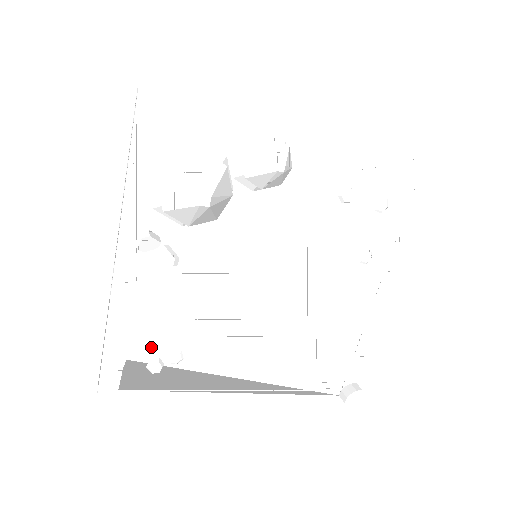
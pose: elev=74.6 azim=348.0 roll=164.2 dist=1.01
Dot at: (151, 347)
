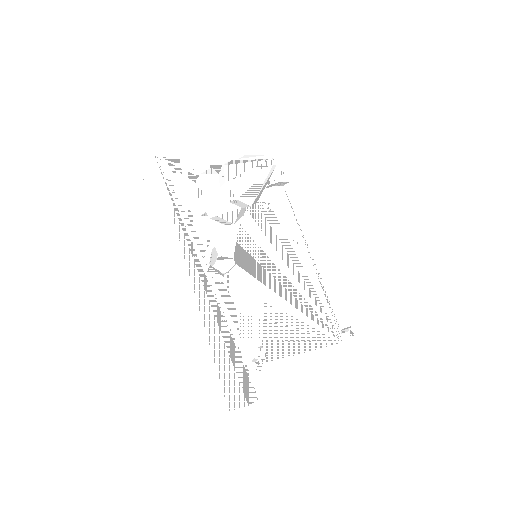
Dot at: (246, 351)
